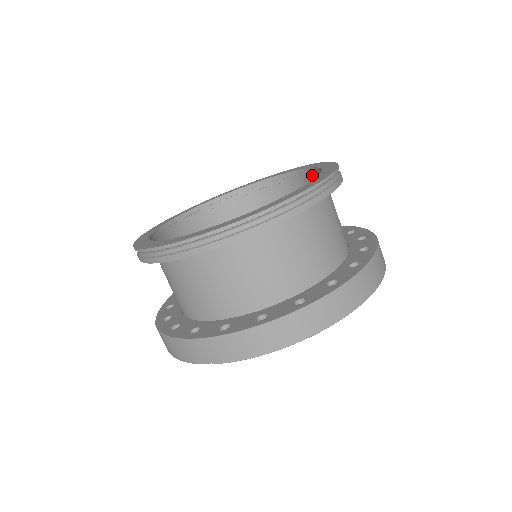
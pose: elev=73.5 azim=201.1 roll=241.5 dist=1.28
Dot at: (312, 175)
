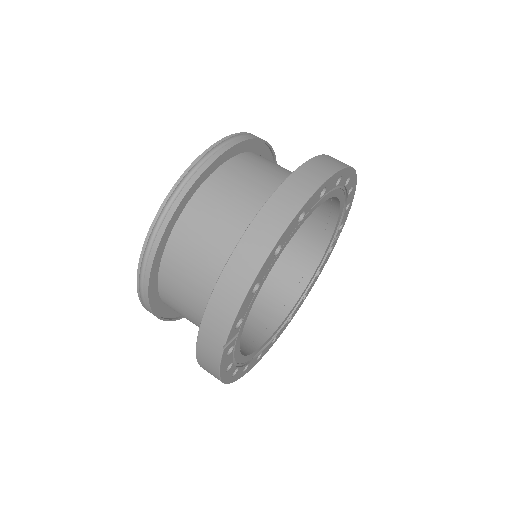
Dot at: occluded
